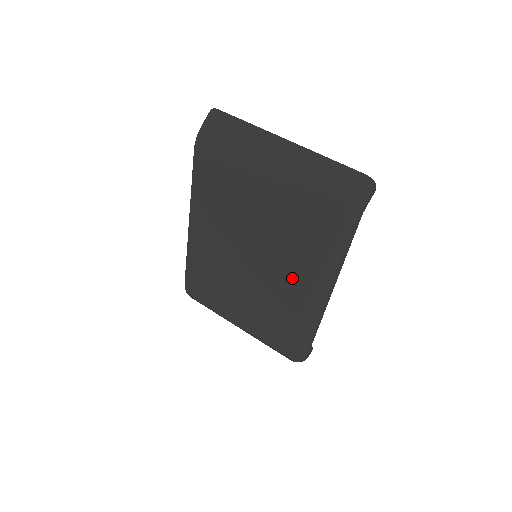
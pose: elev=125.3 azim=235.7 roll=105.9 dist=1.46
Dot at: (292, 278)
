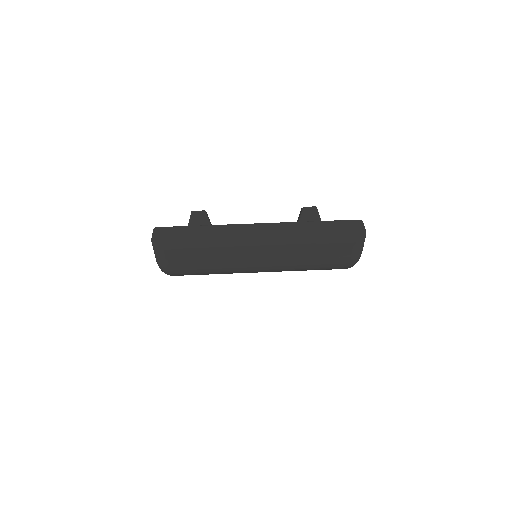
Dot at: occluded
